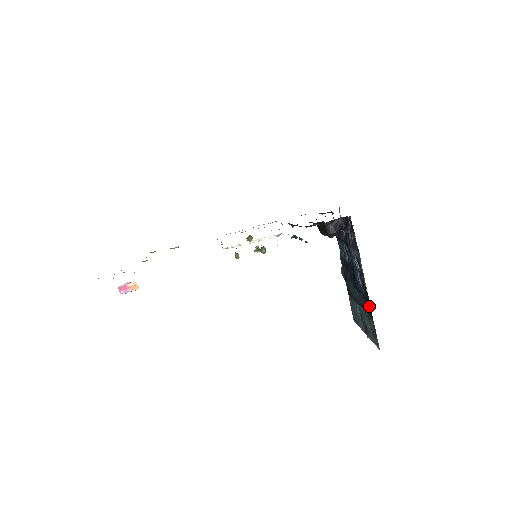
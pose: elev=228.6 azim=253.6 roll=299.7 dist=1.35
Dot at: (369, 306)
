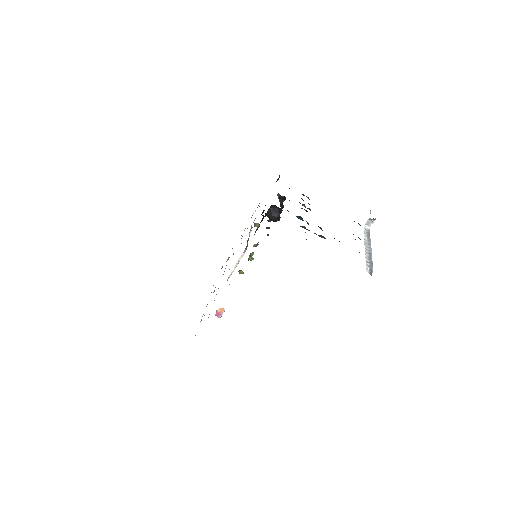
Dot at: occluded
